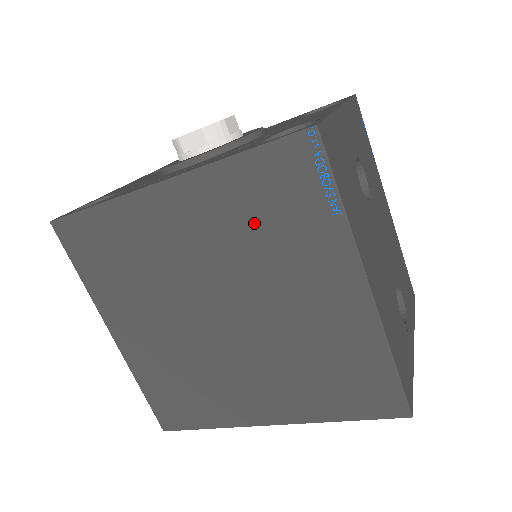
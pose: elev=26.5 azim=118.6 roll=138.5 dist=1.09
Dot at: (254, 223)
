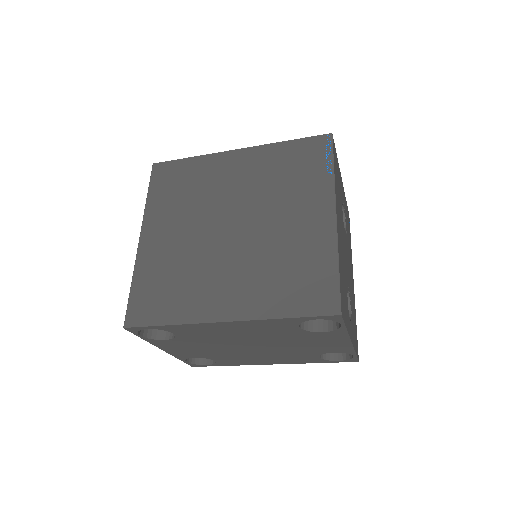
Dot at: (280, 174)
